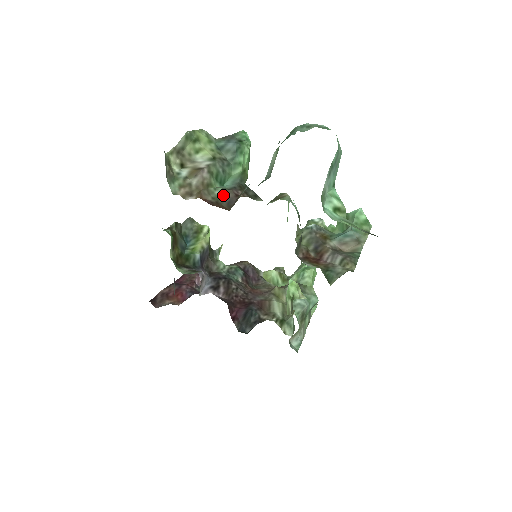
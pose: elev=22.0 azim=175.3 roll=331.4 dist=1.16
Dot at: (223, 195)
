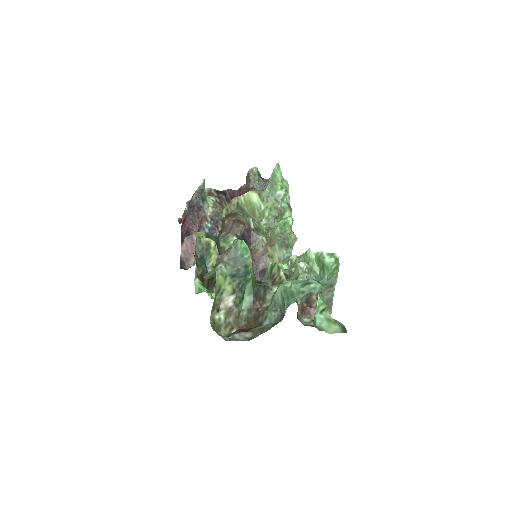
Dot at: (249, 314)
